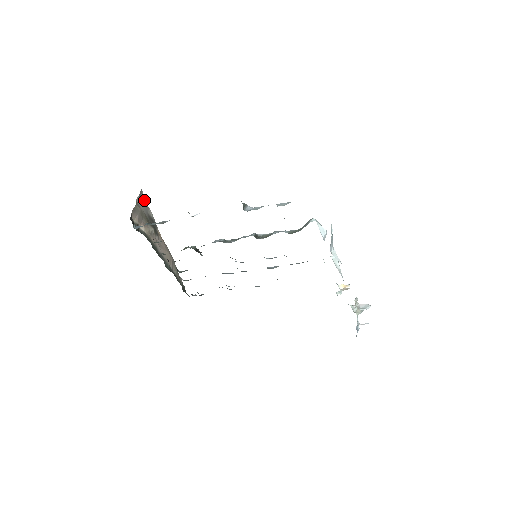
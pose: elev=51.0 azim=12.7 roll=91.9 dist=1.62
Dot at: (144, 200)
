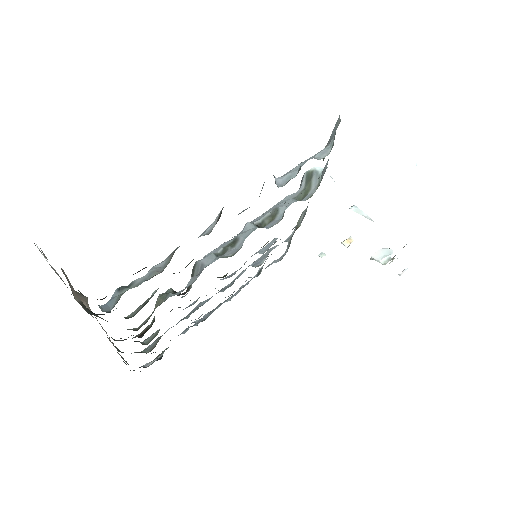
Dot at: (41, 253)
